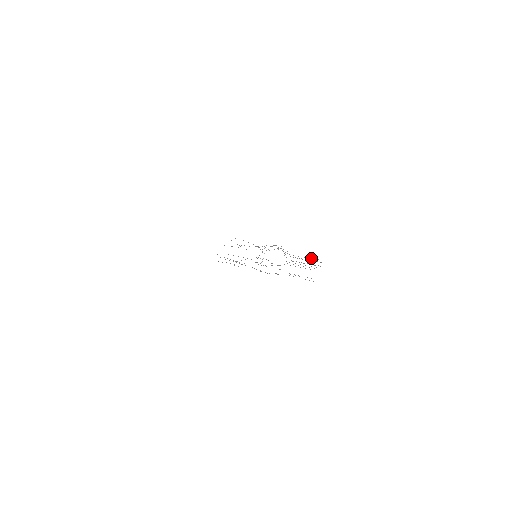
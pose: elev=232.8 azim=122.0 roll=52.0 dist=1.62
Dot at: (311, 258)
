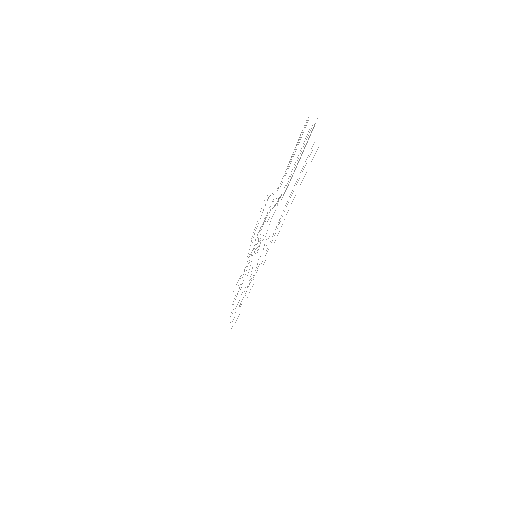
Dot at: occluded
